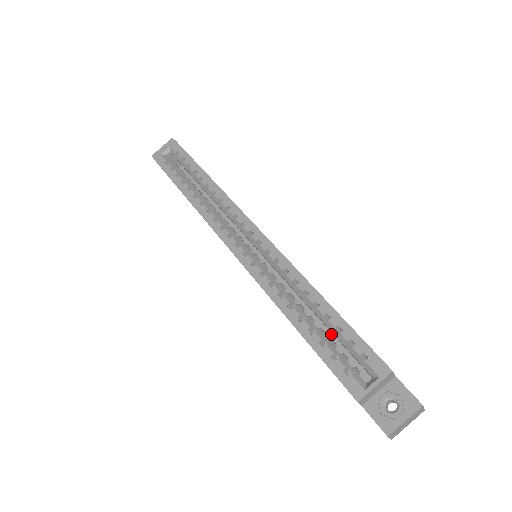
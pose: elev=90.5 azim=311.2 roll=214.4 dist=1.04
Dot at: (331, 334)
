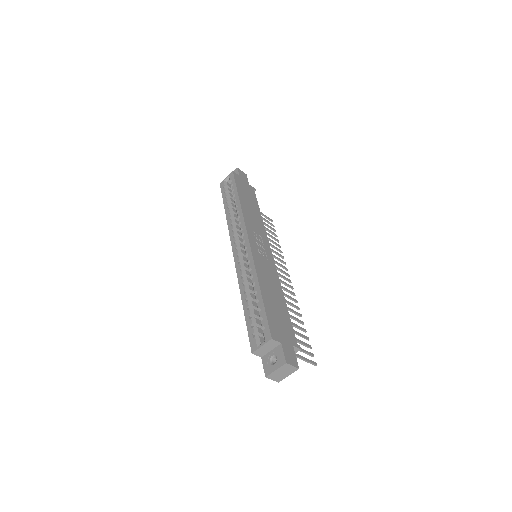
Dot at: occluded
